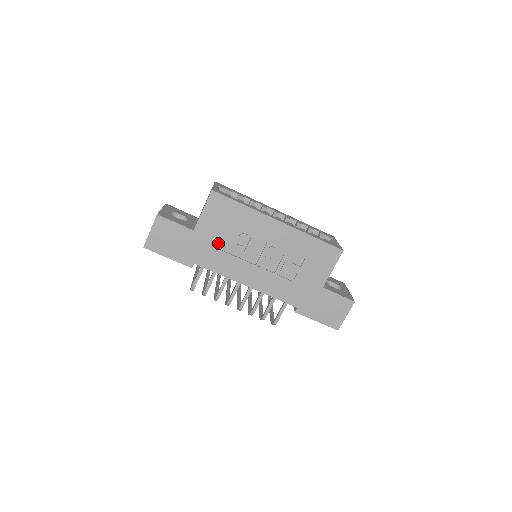
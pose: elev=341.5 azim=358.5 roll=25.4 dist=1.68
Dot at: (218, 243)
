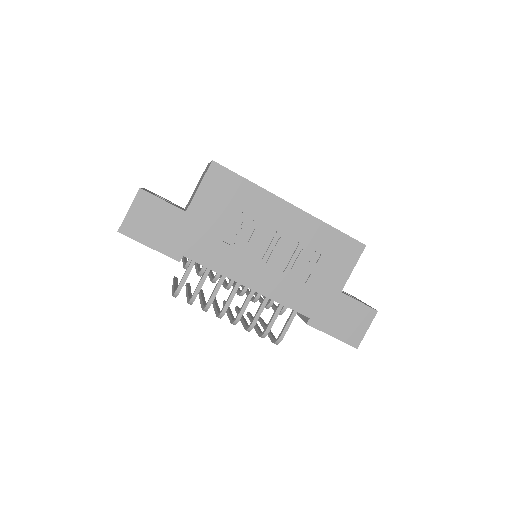
Dot at: (216, 230)
